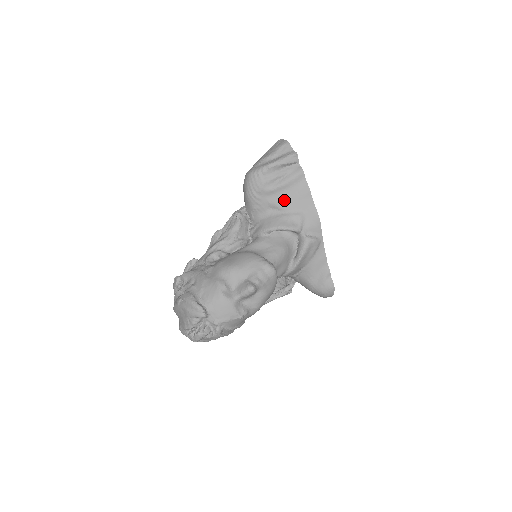
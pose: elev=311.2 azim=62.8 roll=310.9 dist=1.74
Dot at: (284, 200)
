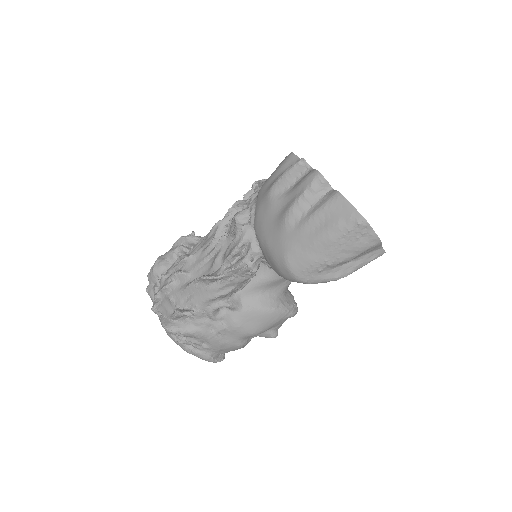
Dot at: occluded
